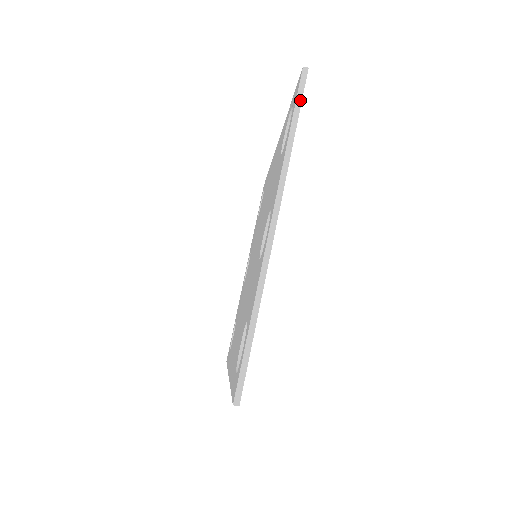
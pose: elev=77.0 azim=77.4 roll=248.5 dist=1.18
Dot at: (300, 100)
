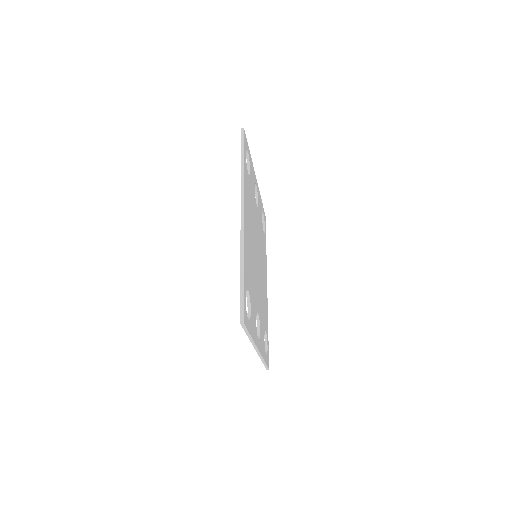
Dot at: (246, 330)
